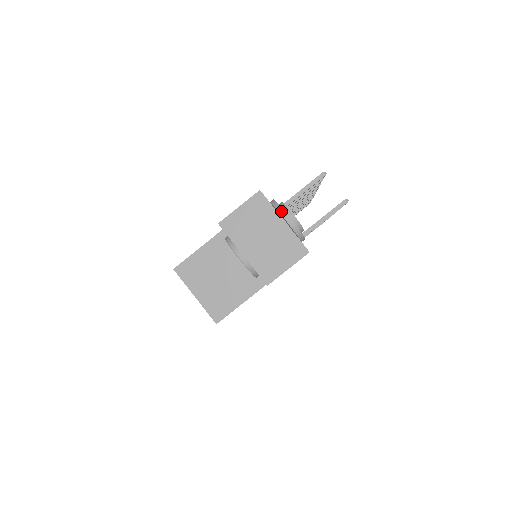
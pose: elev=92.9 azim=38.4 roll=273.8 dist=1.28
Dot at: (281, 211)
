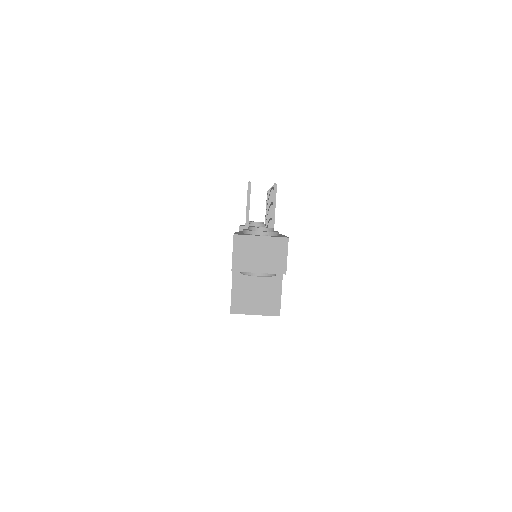
Dot at: (254, 233)
